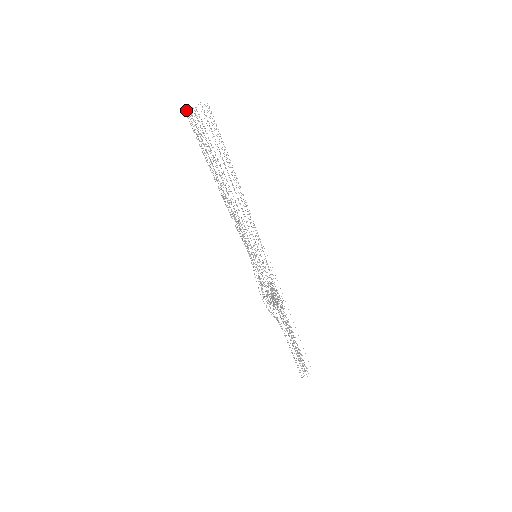
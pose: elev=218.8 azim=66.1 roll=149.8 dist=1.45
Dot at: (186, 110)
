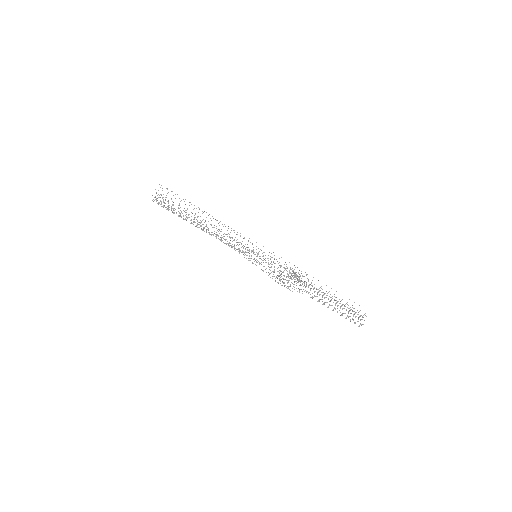
Dot at: (156, 199)
